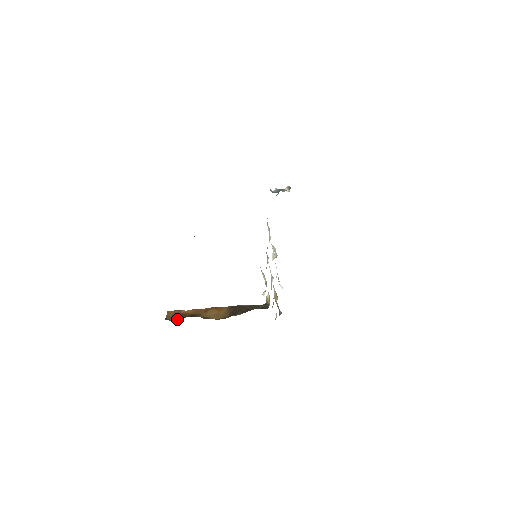
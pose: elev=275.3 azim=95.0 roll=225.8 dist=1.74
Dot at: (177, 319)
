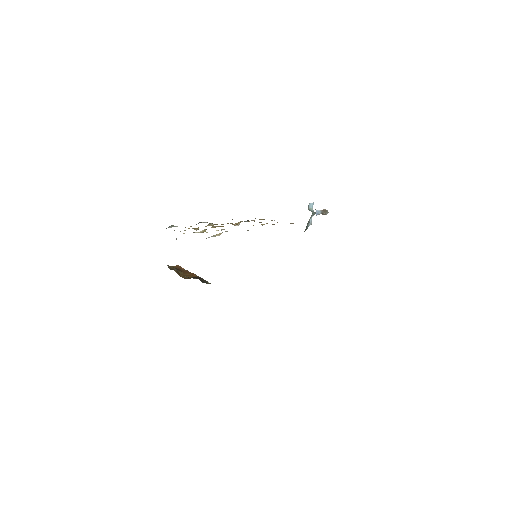
Dot at: (173, 269)
